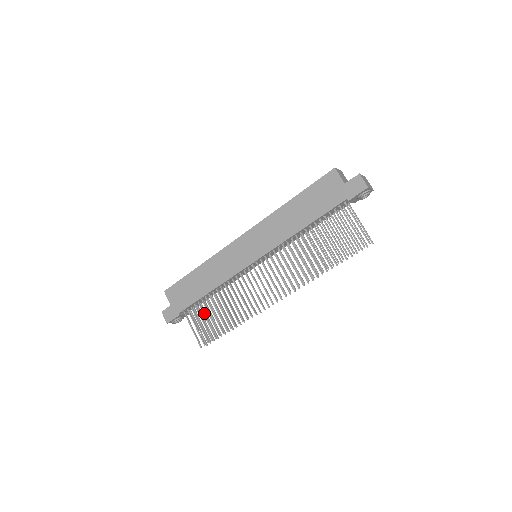
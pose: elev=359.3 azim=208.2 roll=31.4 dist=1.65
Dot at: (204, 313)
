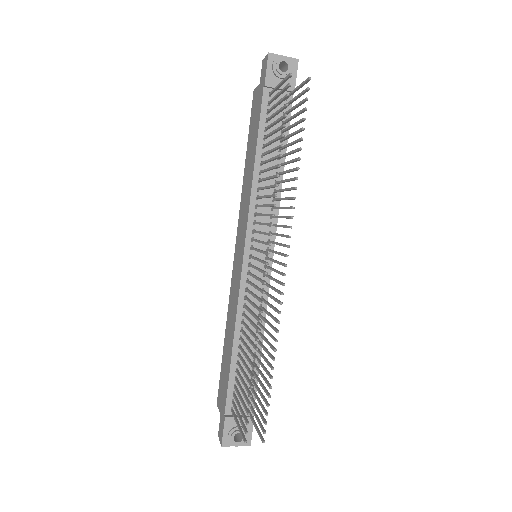
Dot at: (239, 385)
